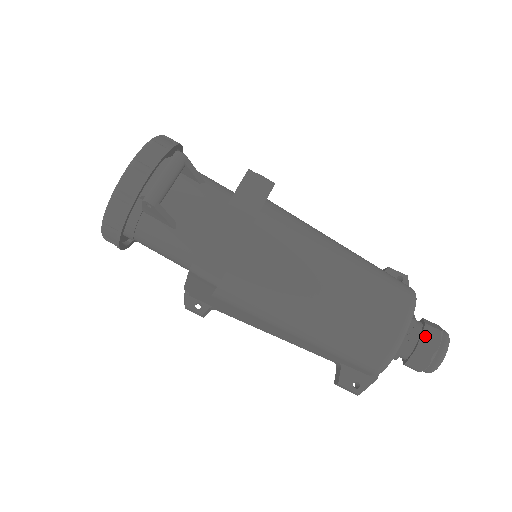
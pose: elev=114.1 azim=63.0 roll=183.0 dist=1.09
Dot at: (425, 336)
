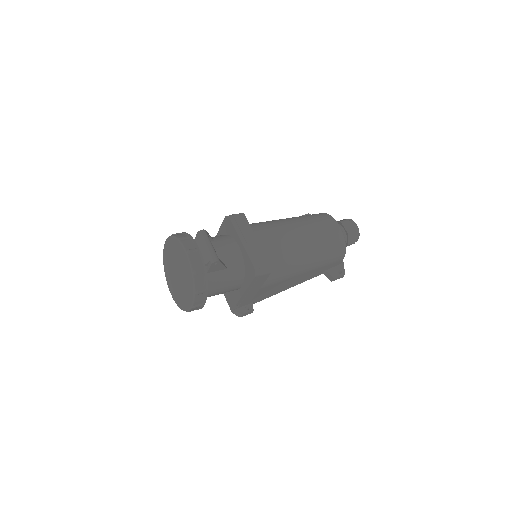
Dot at: (345, 226)
